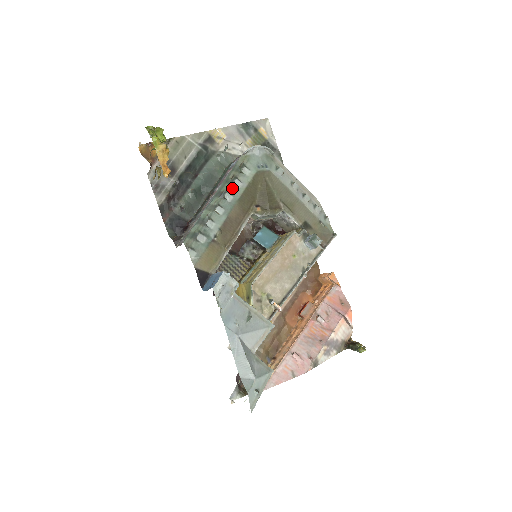
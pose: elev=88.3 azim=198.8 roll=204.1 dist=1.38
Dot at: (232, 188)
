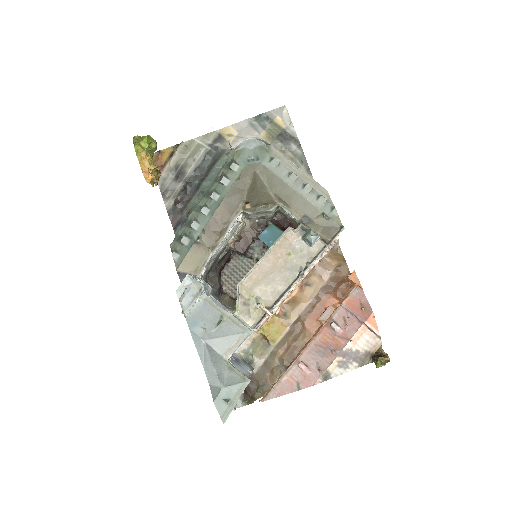
Dot at: (220, 186)
